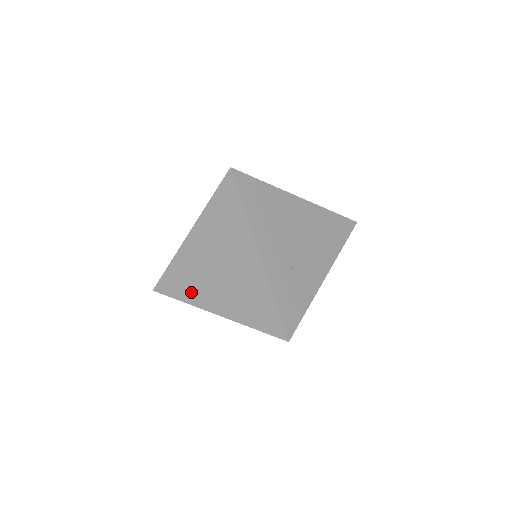
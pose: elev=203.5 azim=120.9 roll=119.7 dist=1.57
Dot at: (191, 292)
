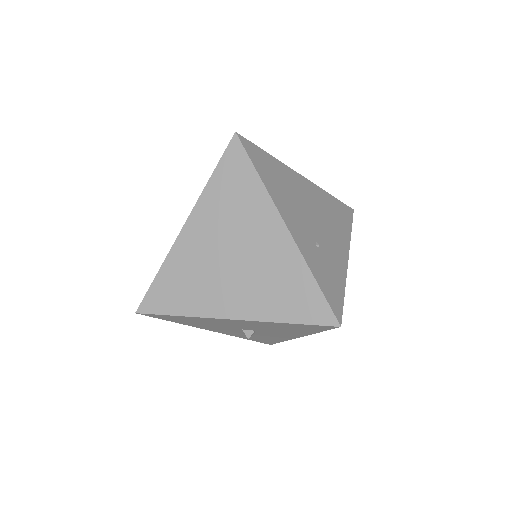
Dot at: (194, 300)
